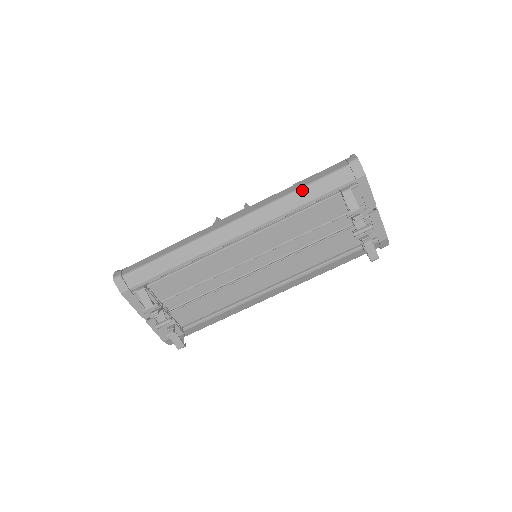
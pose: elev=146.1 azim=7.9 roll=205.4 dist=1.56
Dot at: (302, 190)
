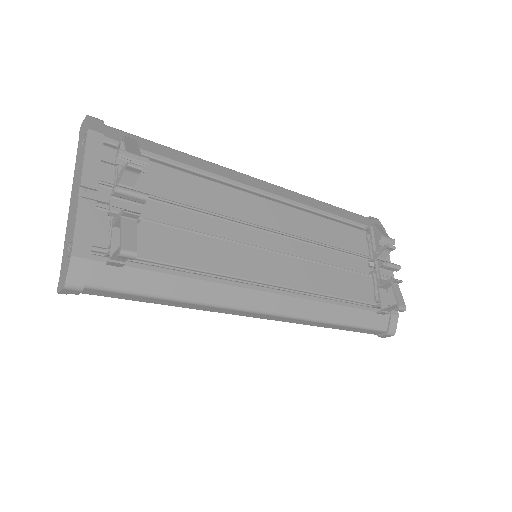
Dot at: (333, 206)
